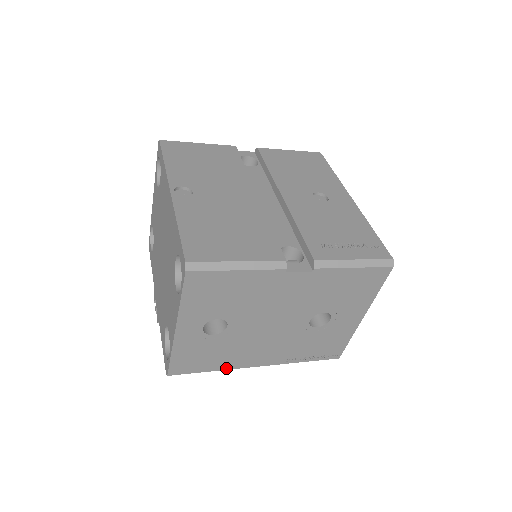
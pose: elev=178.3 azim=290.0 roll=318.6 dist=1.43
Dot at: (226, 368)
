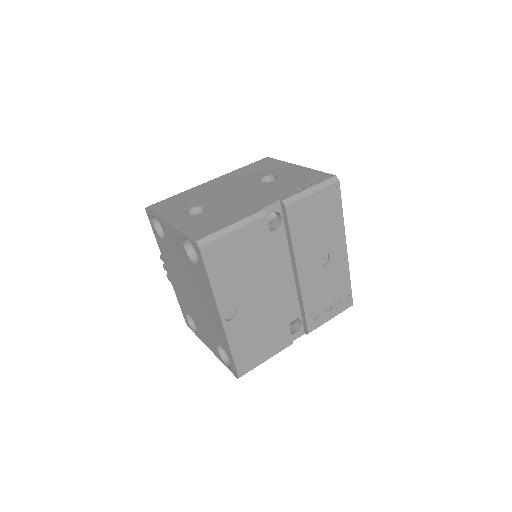
Dot at: occluded
